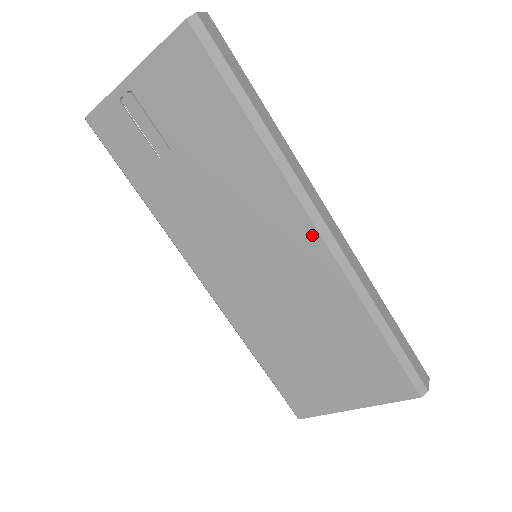
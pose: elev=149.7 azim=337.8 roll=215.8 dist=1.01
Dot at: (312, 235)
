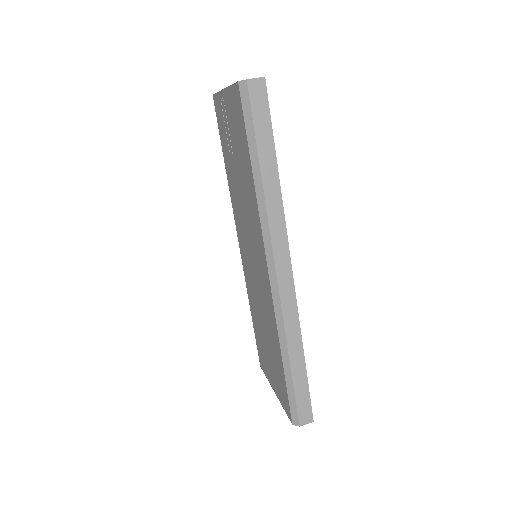
Dot at: (267, 275)
